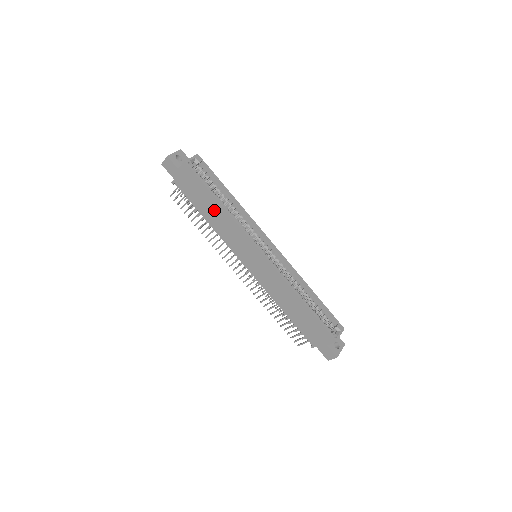
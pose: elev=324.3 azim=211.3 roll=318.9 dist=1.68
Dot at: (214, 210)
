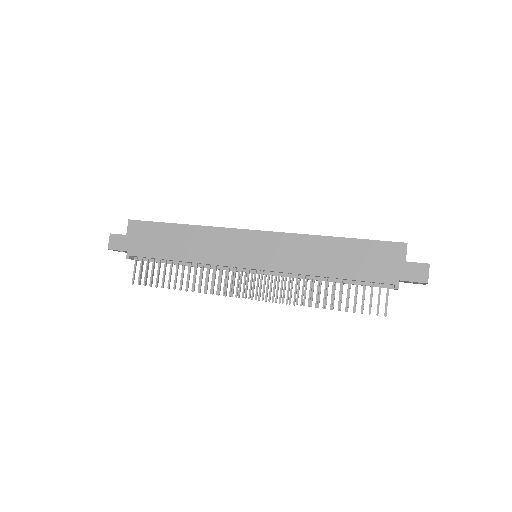
Dot at: (182, 239)
